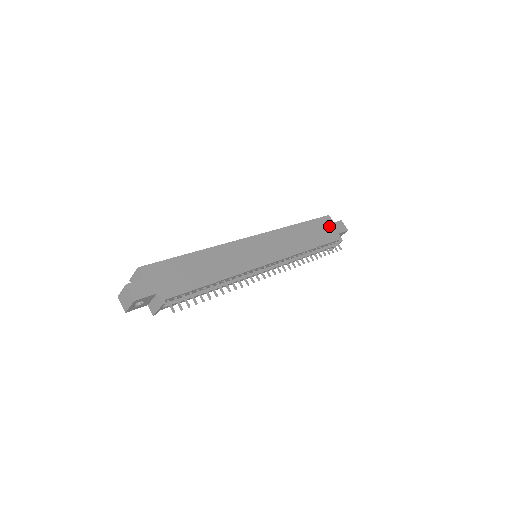
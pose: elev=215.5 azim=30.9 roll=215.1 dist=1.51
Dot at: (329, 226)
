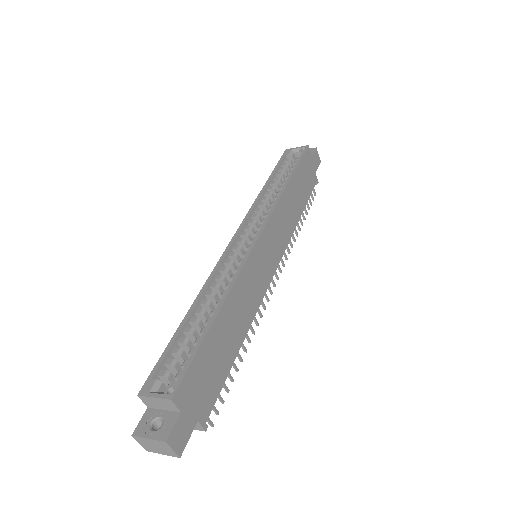
Dot at: (309, 165)
